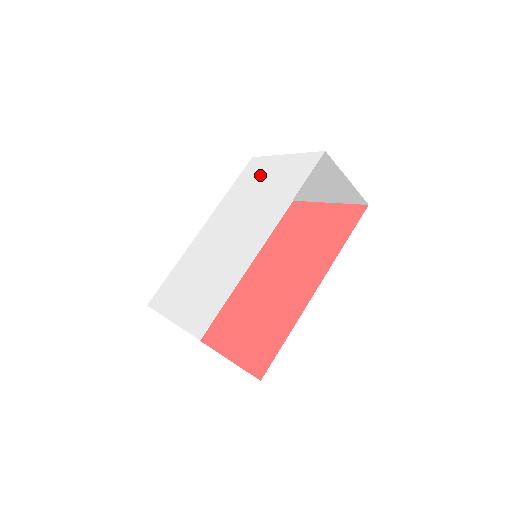
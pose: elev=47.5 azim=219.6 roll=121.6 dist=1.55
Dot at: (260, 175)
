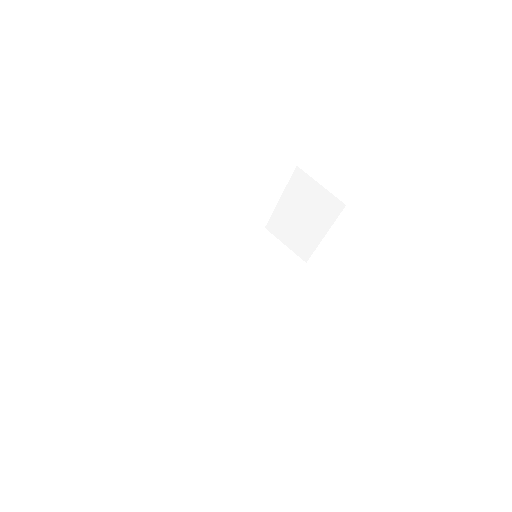
Dot at: occluded
